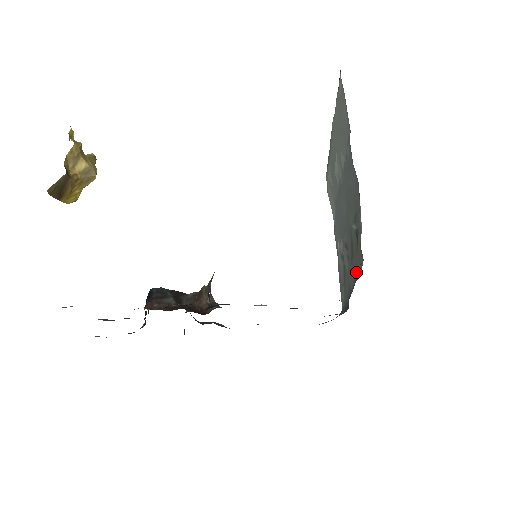
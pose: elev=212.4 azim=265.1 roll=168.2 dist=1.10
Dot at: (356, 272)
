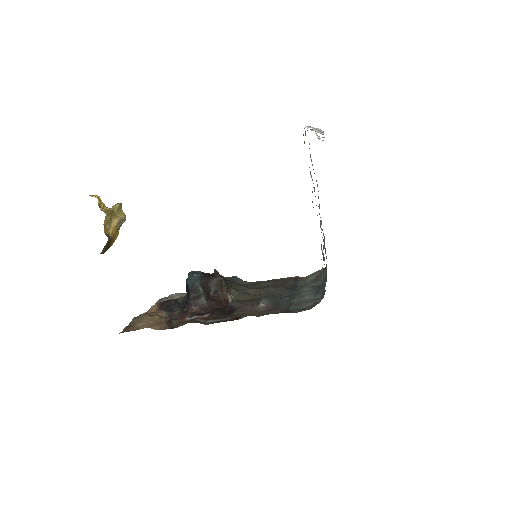
Dot at: occluded
